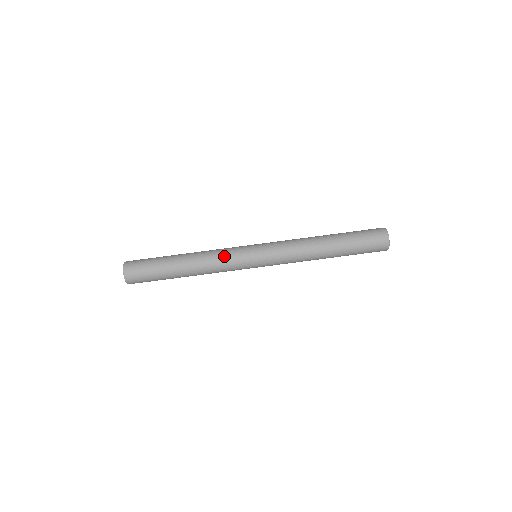
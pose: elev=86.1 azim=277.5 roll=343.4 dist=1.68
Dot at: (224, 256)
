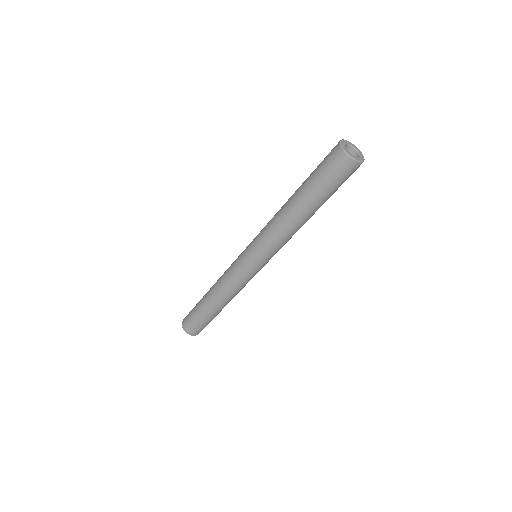
Dot at: (228, 273)
